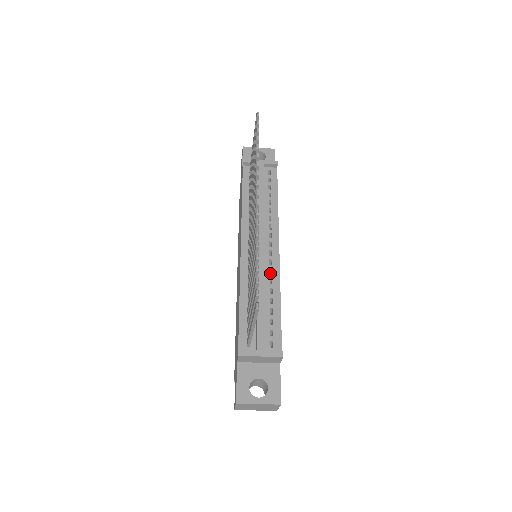
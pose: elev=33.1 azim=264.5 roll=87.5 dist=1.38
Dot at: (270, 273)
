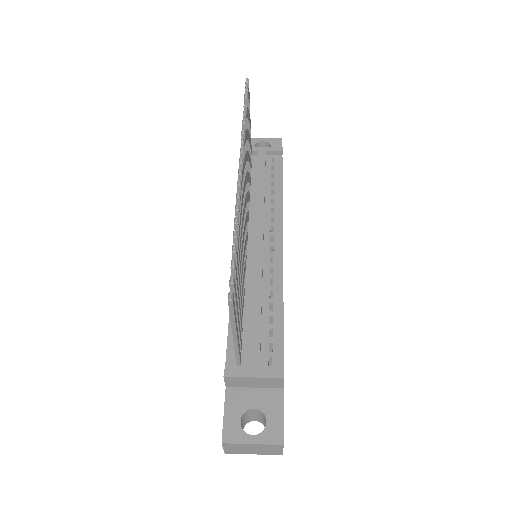
Dot at: (272, 274)
